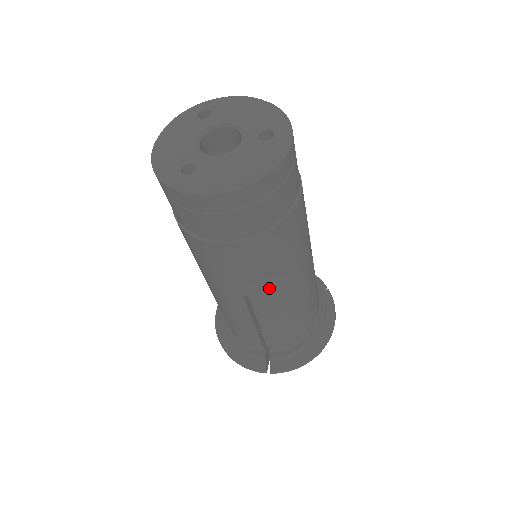
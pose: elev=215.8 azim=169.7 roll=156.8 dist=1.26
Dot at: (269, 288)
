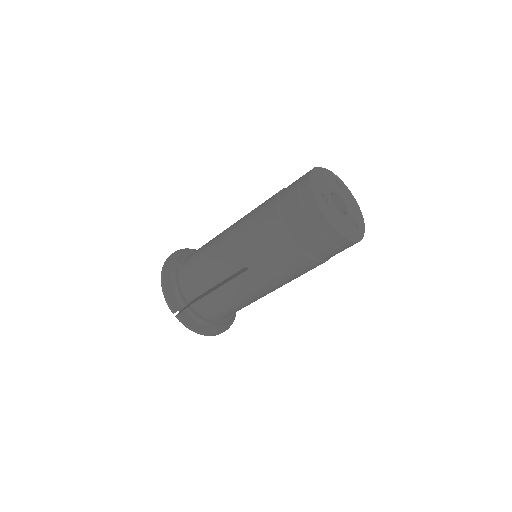
Dot at: (262, 278)
